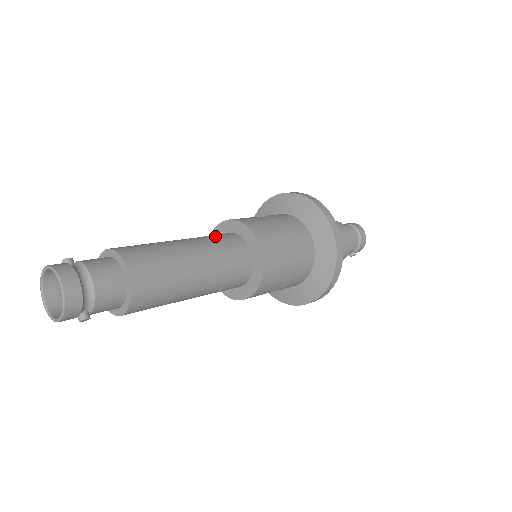
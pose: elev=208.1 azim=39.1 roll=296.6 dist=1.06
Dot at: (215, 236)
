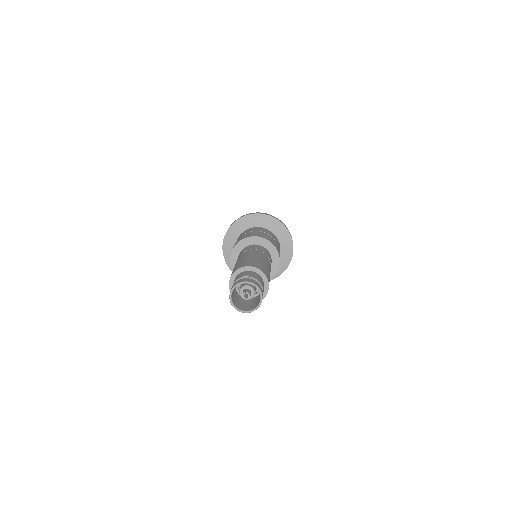
Dot at: (263, 251)
